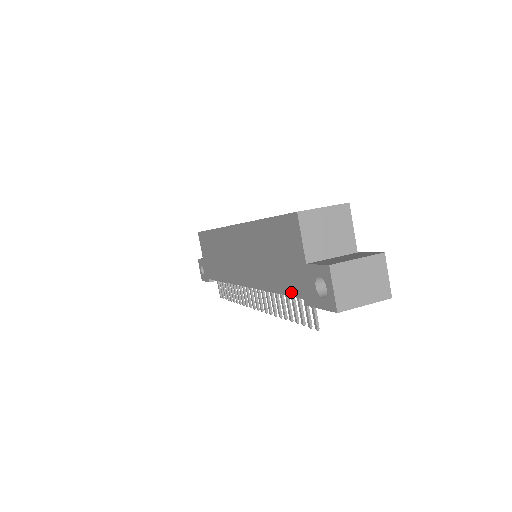
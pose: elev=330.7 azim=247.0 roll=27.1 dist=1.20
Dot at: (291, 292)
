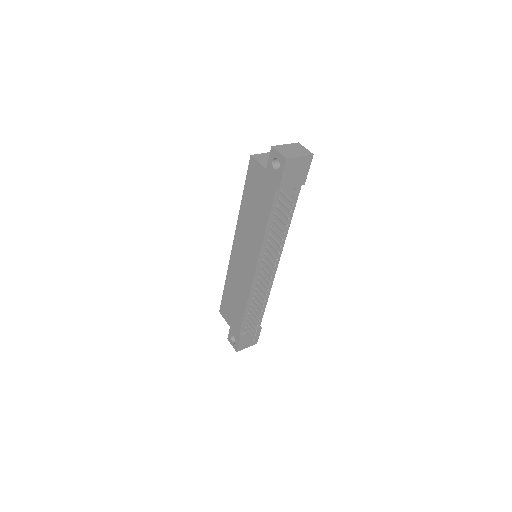
Dot at: (271, 201)
